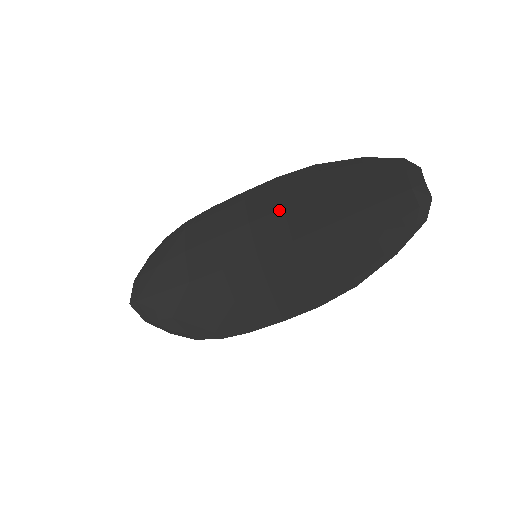
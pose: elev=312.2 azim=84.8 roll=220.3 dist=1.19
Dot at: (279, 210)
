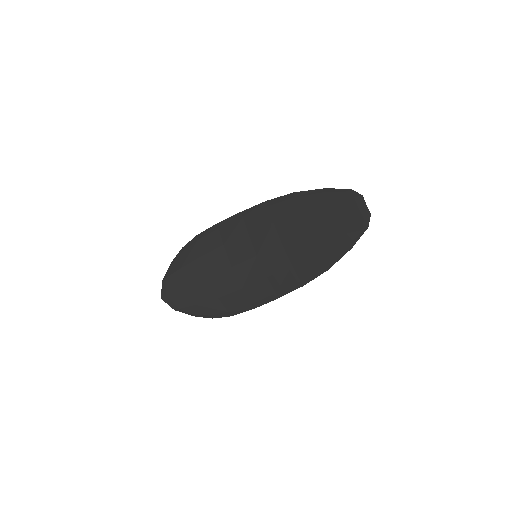
Dot at: (270, 224)
